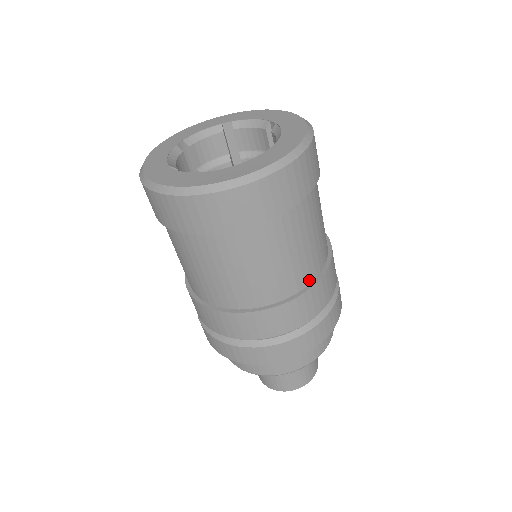
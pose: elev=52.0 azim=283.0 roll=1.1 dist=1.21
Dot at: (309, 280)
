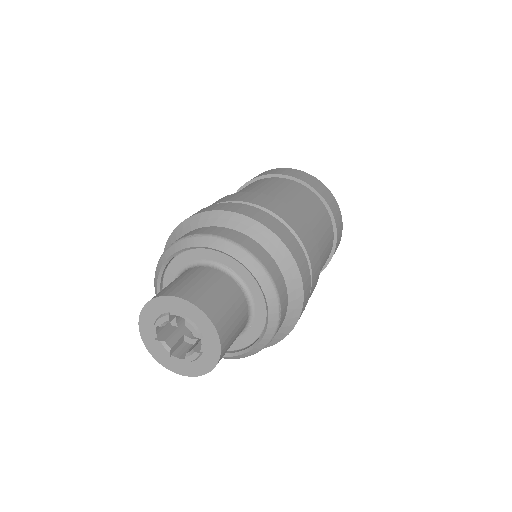
Dot at: occluded
